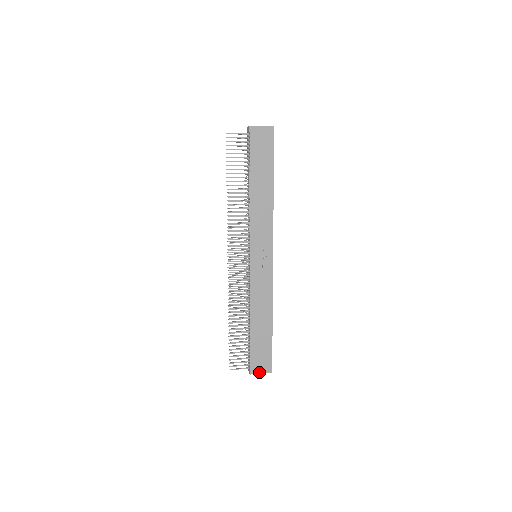
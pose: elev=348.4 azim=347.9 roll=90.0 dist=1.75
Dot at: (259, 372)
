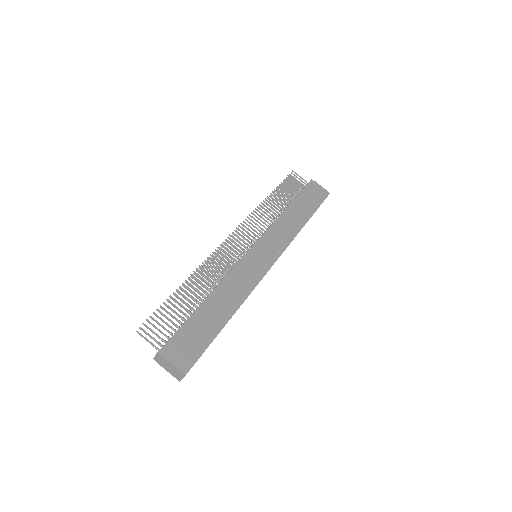
Dot at: (171, 359)
